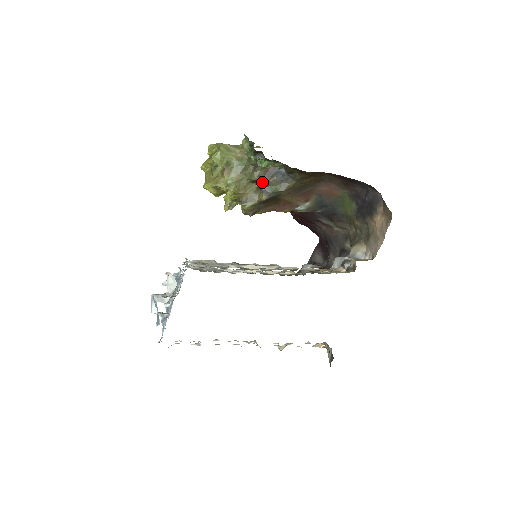
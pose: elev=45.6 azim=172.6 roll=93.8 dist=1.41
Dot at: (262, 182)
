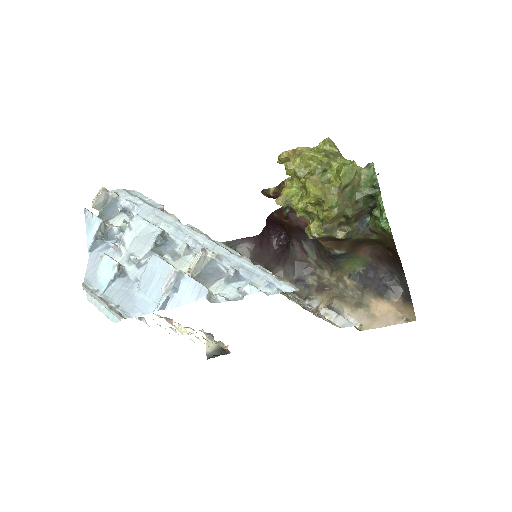
Dot at: (349, 221)
